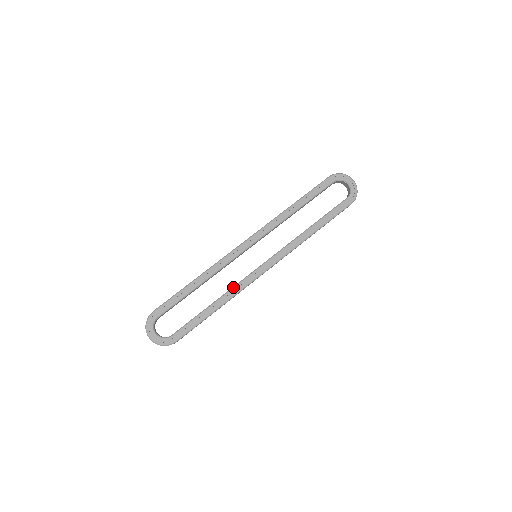
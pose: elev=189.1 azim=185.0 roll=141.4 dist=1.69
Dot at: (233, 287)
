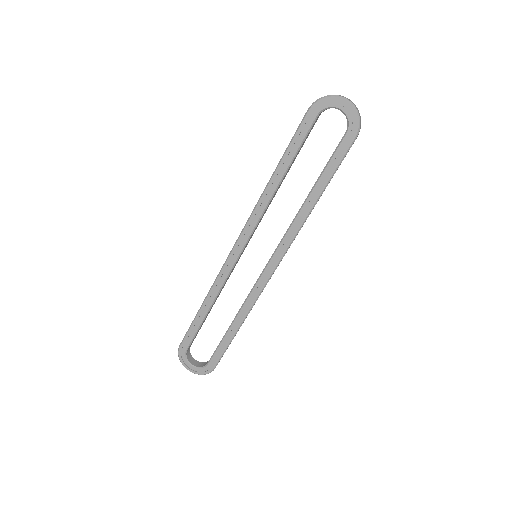
Dot at: (244, 302)
